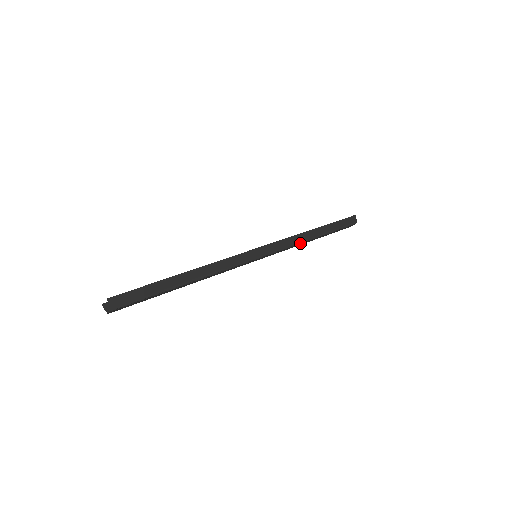
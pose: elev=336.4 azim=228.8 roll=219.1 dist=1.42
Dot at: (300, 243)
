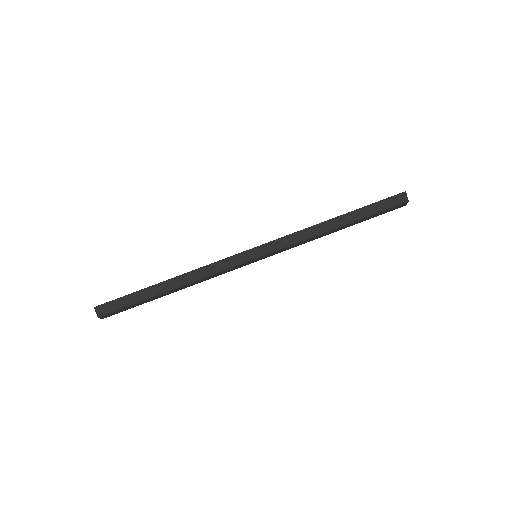
Dot at: (315, 236)
